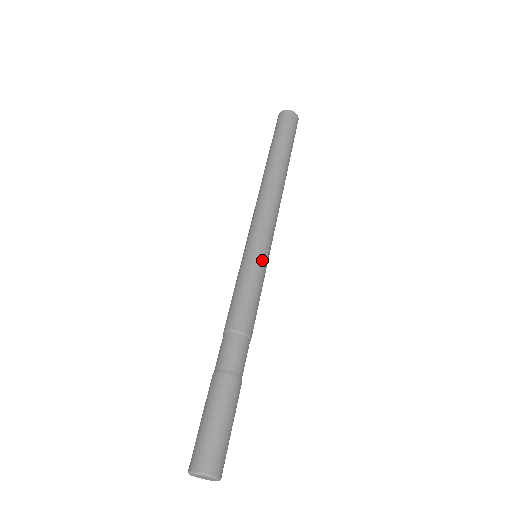
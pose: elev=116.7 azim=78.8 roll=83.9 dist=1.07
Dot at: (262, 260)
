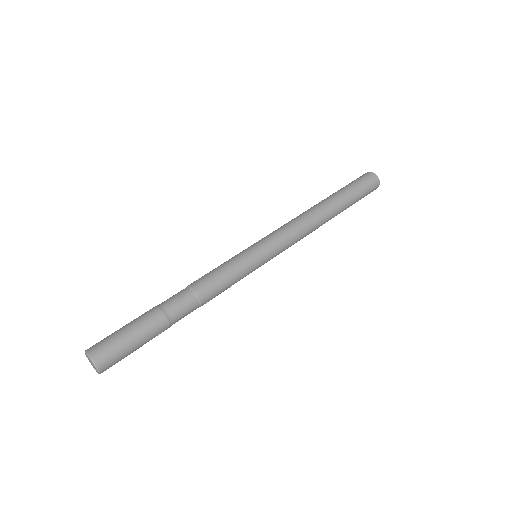
Dot at: (257, 266)
